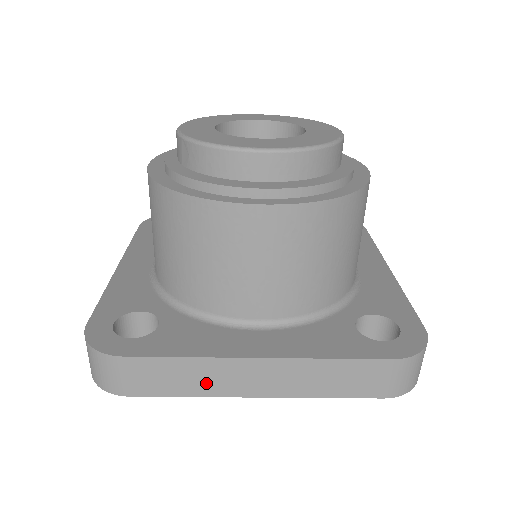
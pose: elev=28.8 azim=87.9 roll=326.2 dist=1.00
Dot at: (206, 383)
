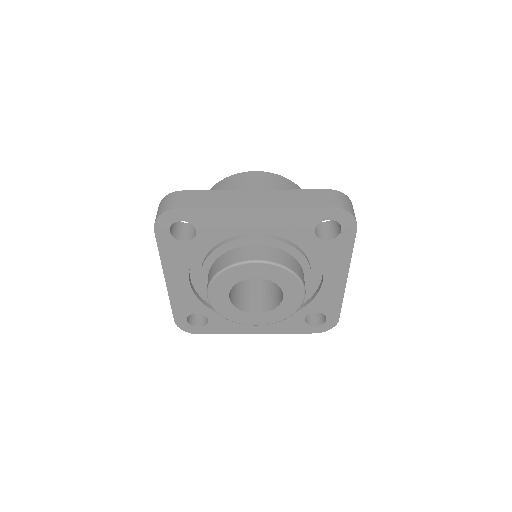
Dot at: (225, 201)
